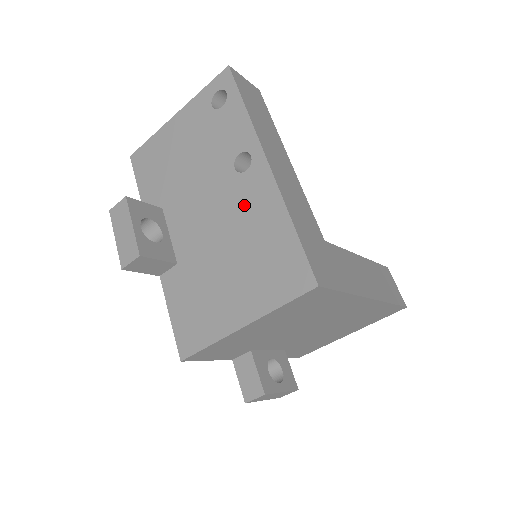
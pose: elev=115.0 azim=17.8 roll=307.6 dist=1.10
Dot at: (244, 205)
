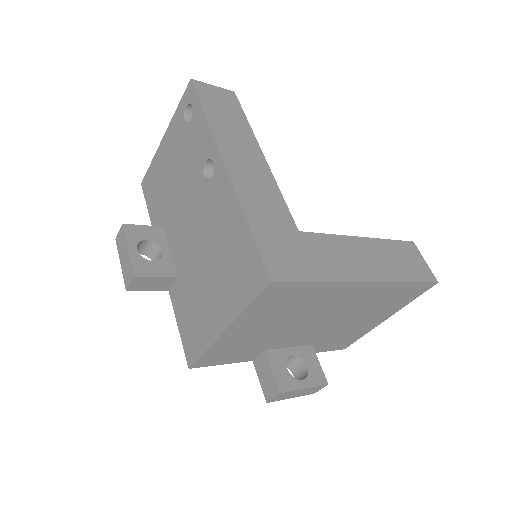
Dot at: (213, 212)
